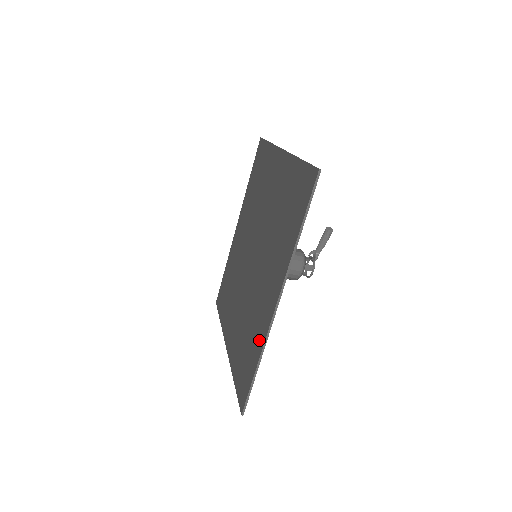
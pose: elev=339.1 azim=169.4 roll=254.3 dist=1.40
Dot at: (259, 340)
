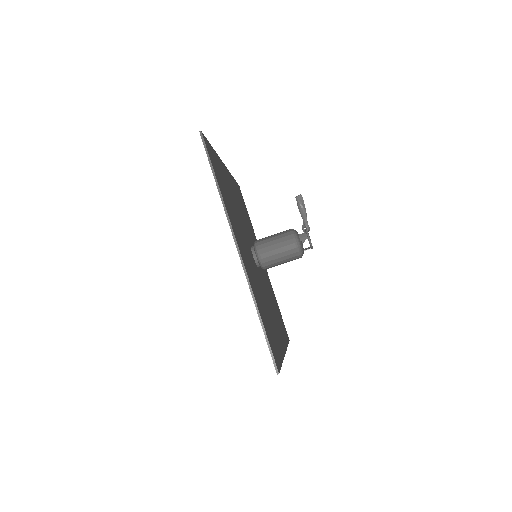
Dot at: occluded
